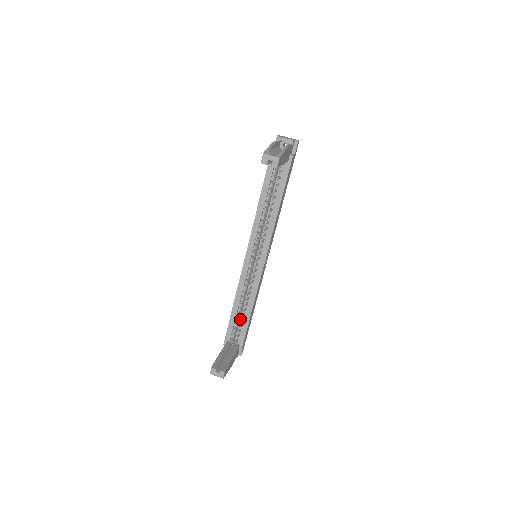
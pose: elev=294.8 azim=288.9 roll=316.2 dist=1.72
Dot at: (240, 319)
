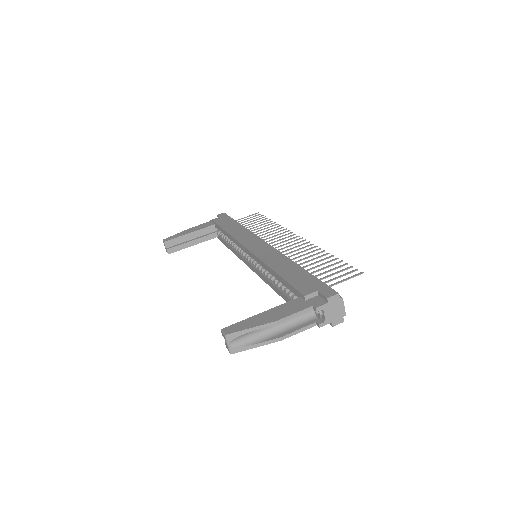
Dot at: occluded
